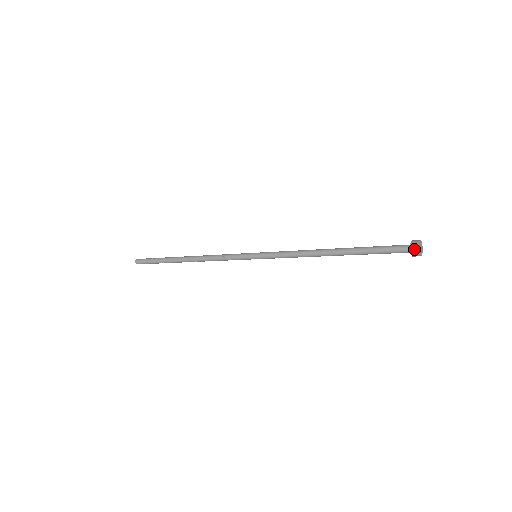
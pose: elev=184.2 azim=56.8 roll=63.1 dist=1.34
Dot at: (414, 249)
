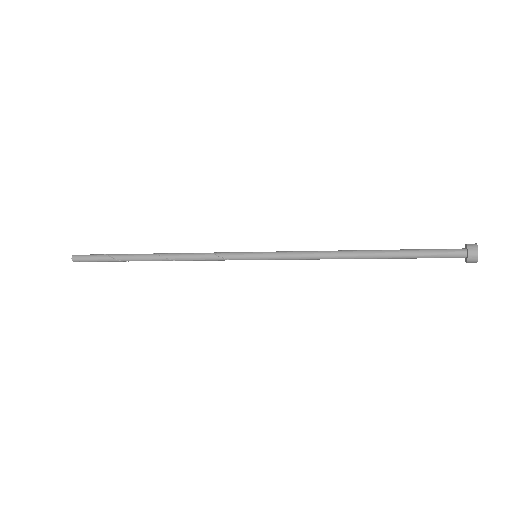
Dot at: (472, 246)
